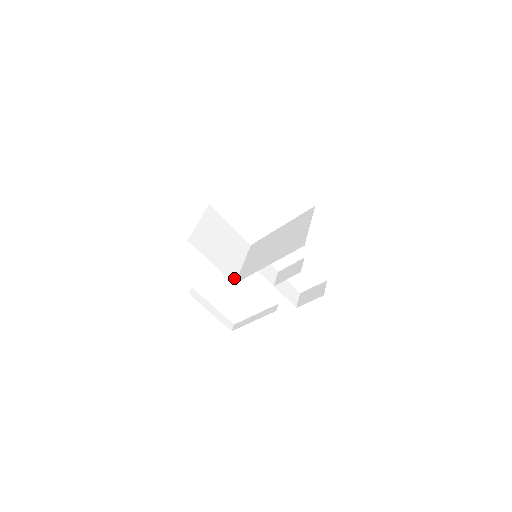
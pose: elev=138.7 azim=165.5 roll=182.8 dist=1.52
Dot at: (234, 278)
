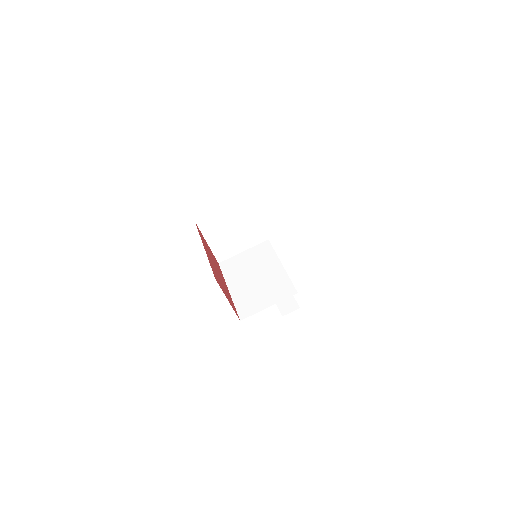
Dot at: (222, 259)
